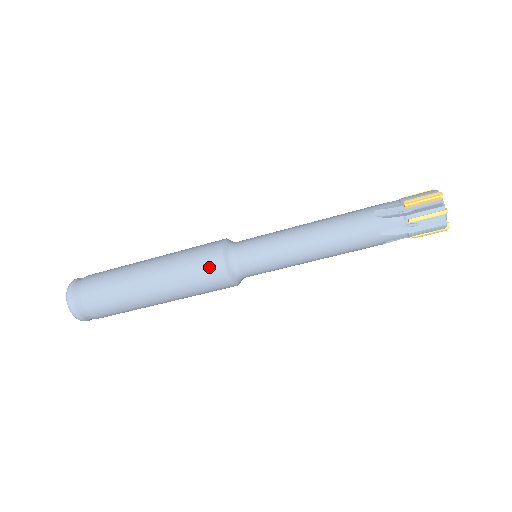
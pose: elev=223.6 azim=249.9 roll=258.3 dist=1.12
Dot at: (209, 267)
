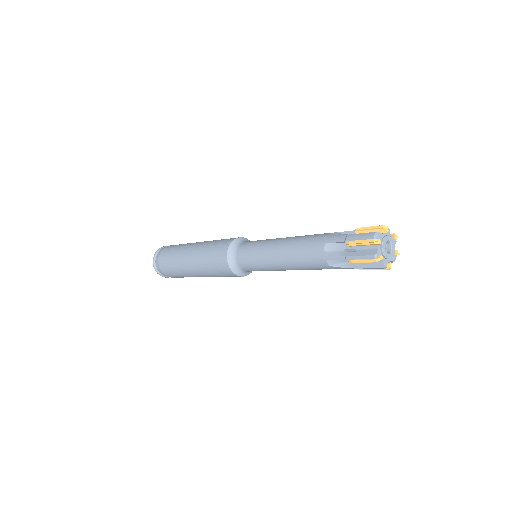
Dot at: (220, 266)
